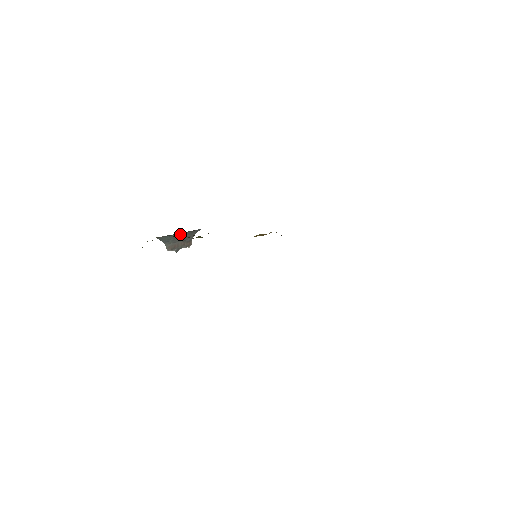
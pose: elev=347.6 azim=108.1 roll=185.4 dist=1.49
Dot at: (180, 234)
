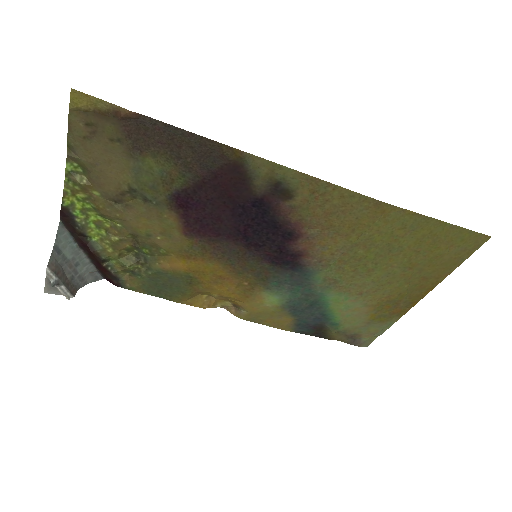
Dot at: (80, 257)
